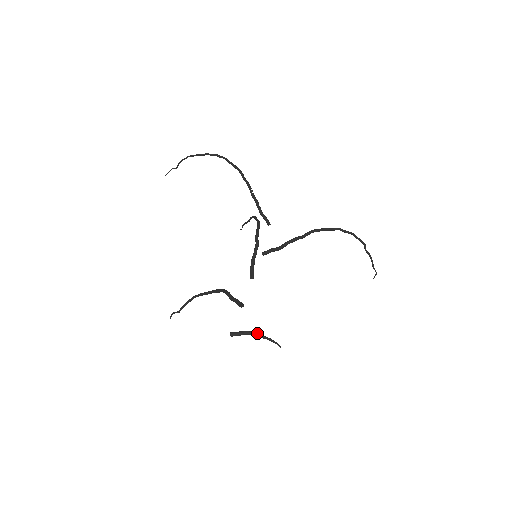
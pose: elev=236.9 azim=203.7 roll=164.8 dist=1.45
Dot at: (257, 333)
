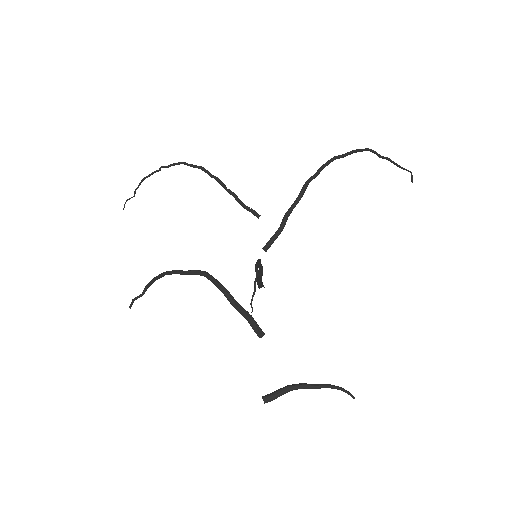
Dot at: (305, 384)
